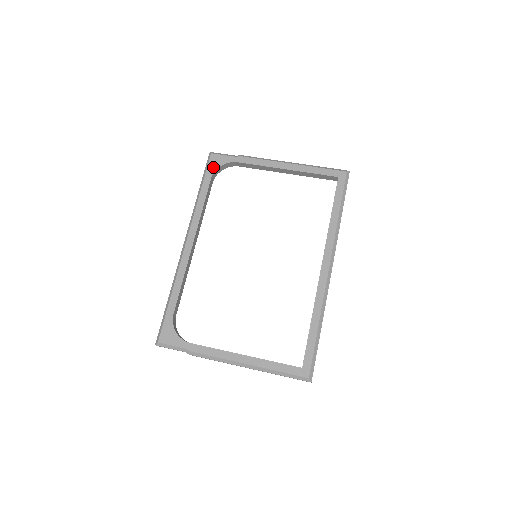
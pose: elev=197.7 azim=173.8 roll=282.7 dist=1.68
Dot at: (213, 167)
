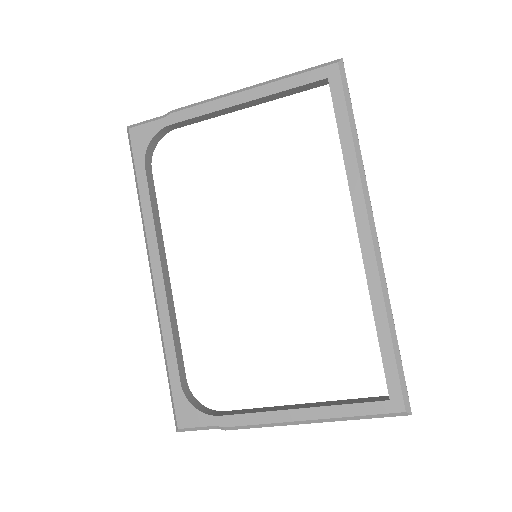
Dot at: (140, 149)
